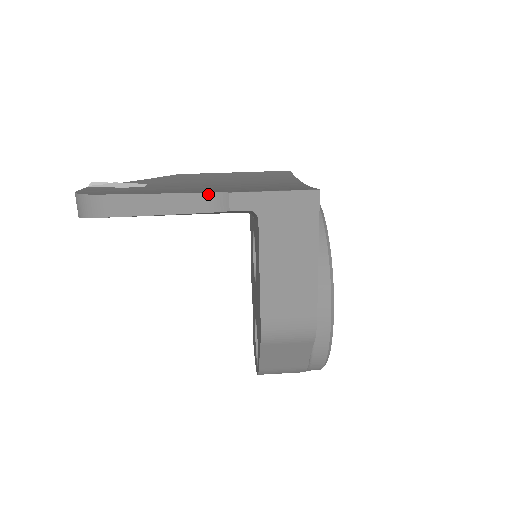
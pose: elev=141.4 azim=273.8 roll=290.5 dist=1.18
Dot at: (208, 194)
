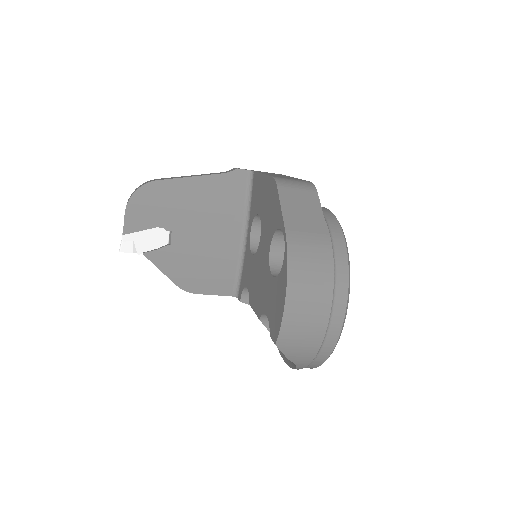
Dot at: (223, 172)
